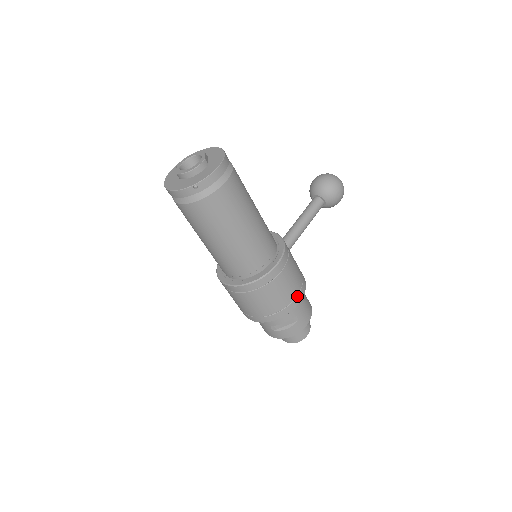
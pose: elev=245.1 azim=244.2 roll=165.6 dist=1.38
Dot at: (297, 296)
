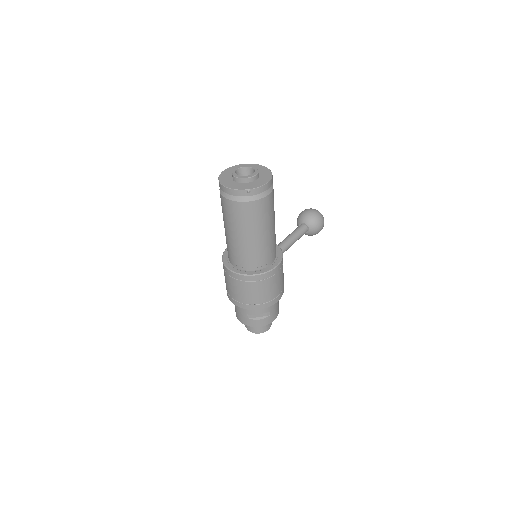
Dot at: (278, 295)
